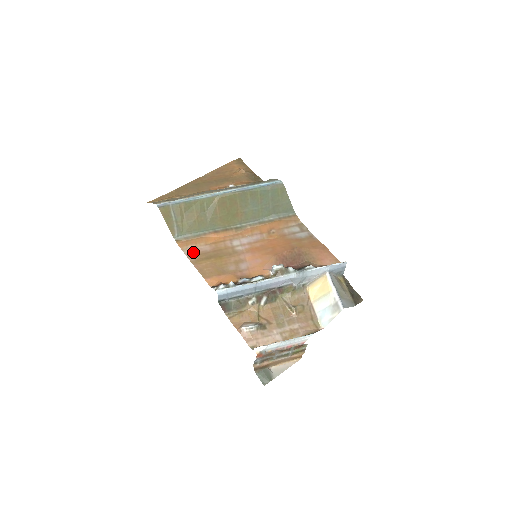
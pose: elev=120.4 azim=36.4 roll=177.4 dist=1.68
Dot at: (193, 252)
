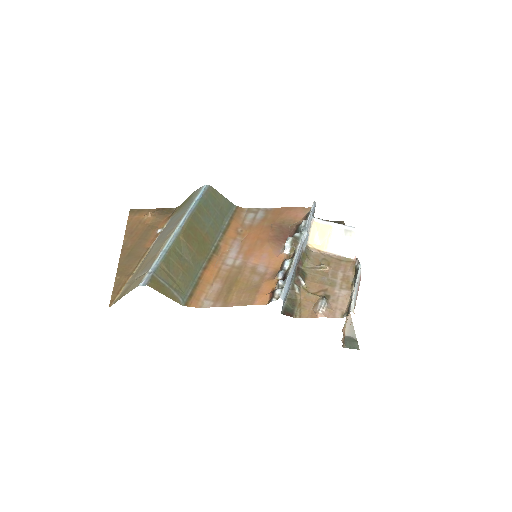
Dot at: (212, 299)
